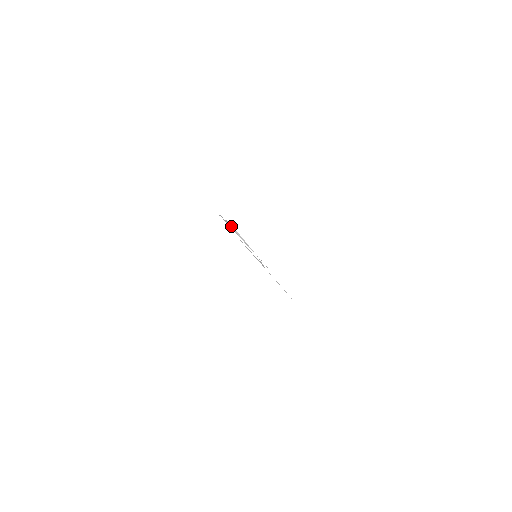
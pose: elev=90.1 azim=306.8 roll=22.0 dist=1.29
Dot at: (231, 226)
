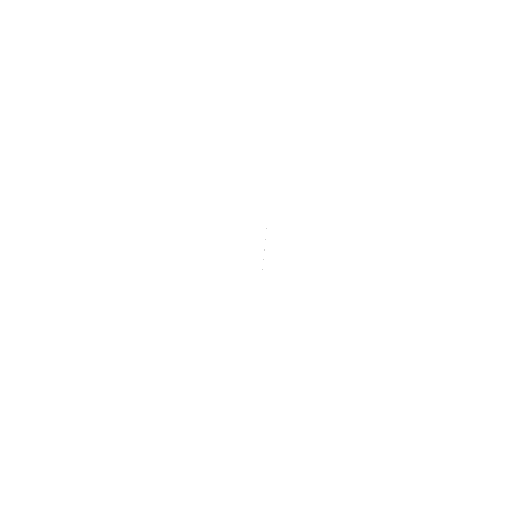
Dot at: occluded
